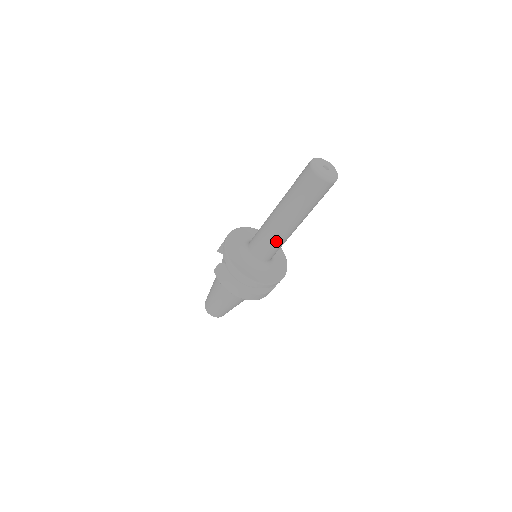
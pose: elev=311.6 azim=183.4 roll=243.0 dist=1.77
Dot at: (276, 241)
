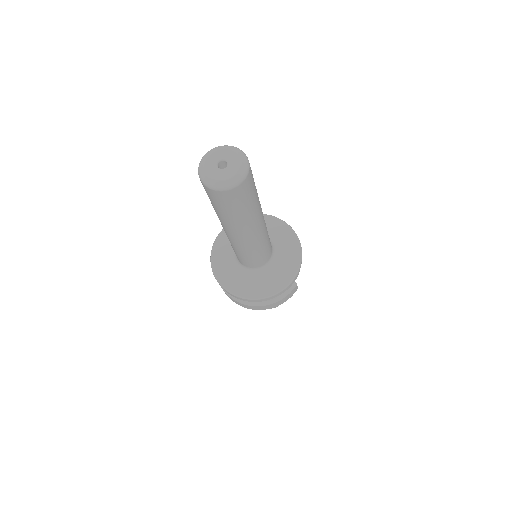
Dot at: (245, 251)
